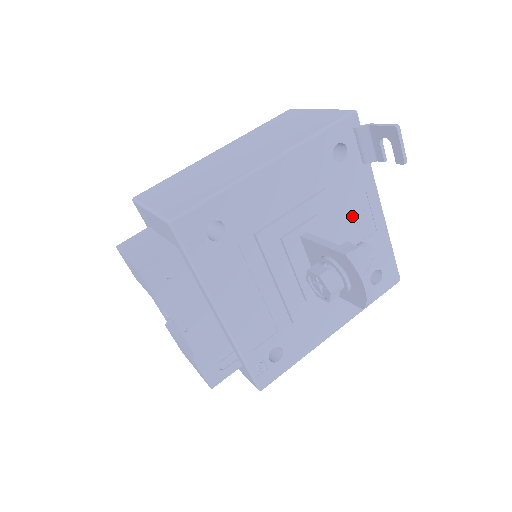
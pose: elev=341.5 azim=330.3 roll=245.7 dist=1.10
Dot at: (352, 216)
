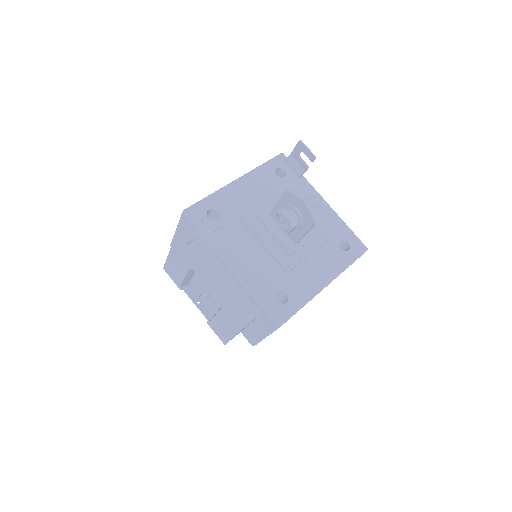
Dot at: occluded
